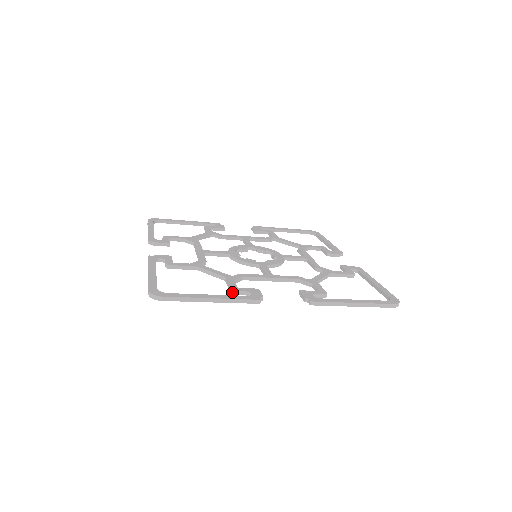
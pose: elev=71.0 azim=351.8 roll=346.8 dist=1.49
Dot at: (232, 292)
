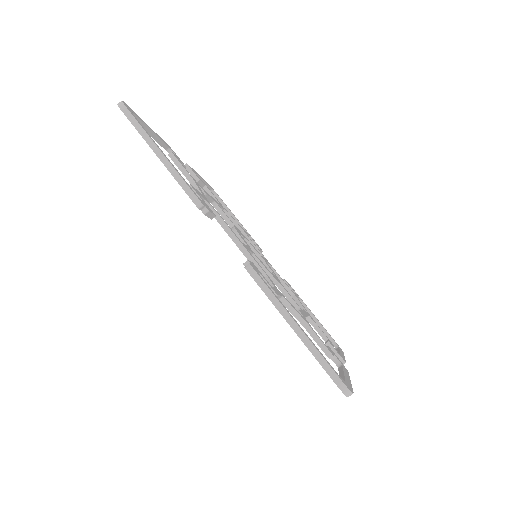
Dot at: occluded
